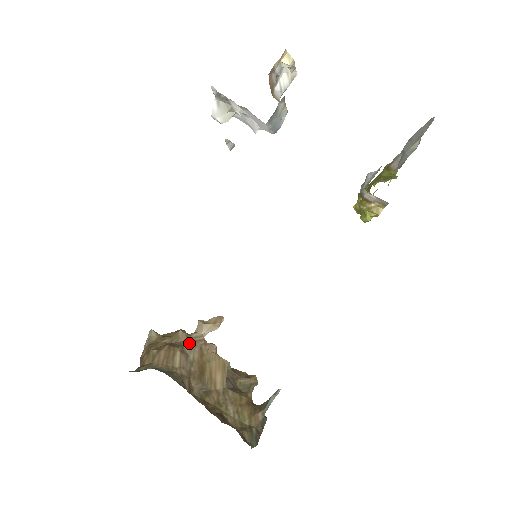
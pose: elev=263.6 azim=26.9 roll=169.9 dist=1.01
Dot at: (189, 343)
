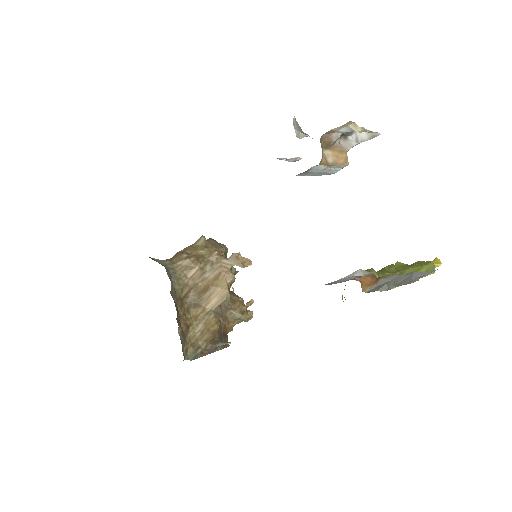
Dot at: (214, 265)
